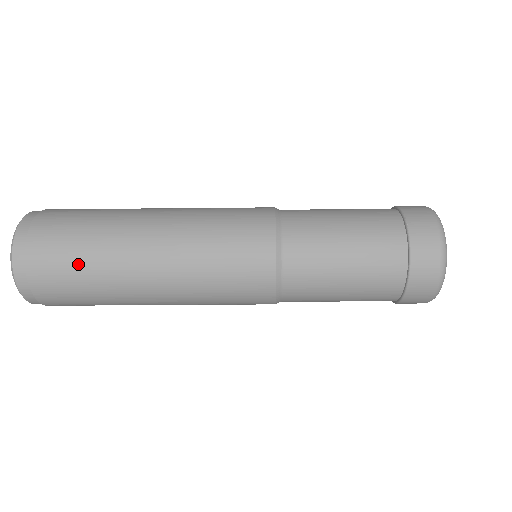
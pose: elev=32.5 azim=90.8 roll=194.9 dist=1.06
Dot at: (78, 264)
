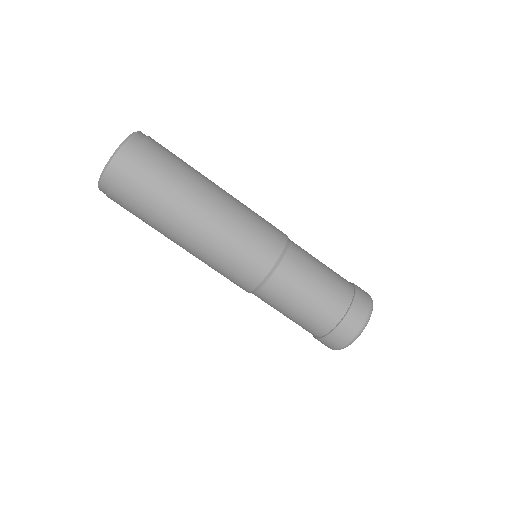
Dot at: (161, 178)
